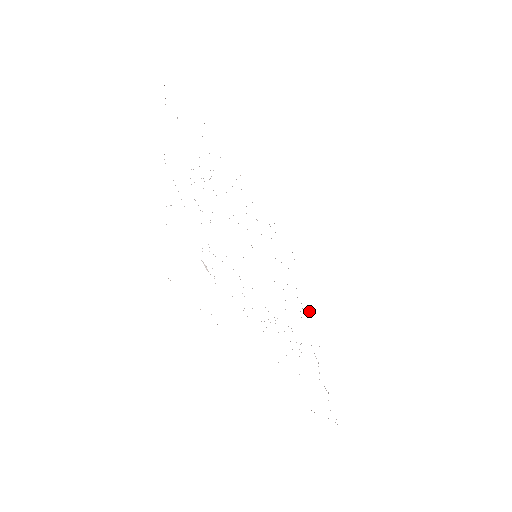
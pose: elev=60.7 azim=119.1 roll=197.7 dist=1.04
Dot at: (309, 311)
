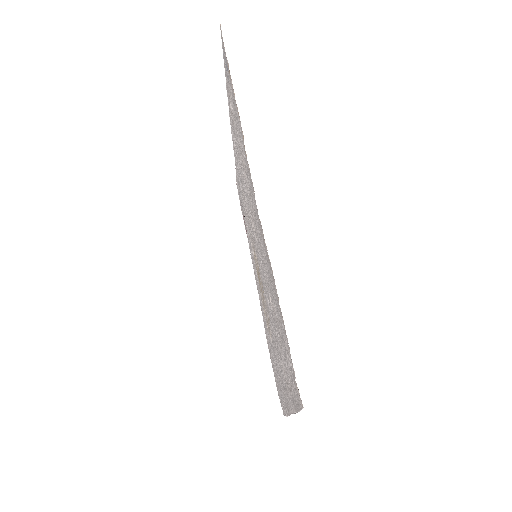
Dot at: (287, 415)
